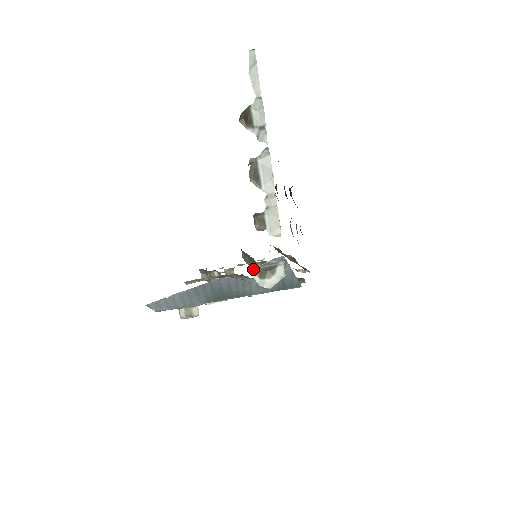
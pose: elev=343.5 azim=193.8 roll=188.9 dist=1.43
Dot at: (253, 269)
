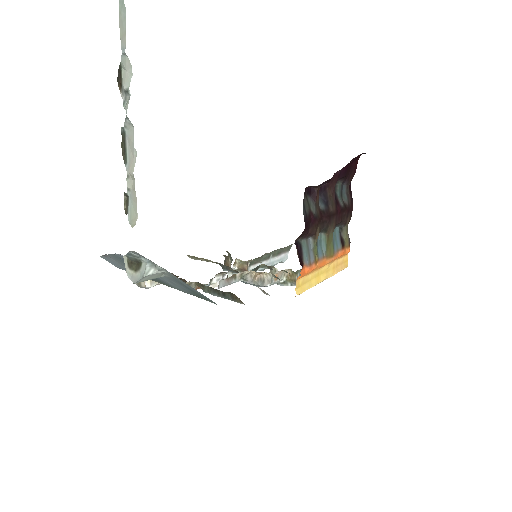
Dot at: (126, 255)
